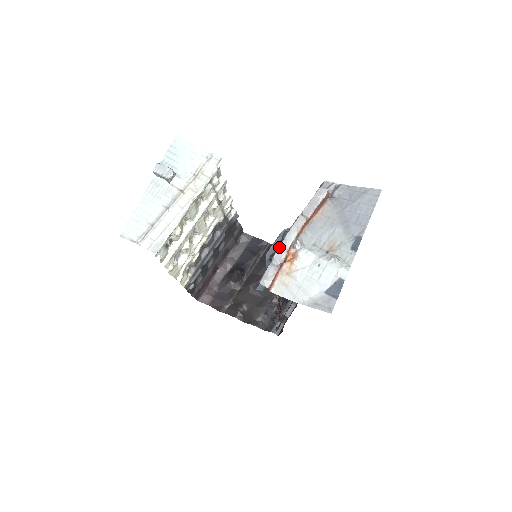
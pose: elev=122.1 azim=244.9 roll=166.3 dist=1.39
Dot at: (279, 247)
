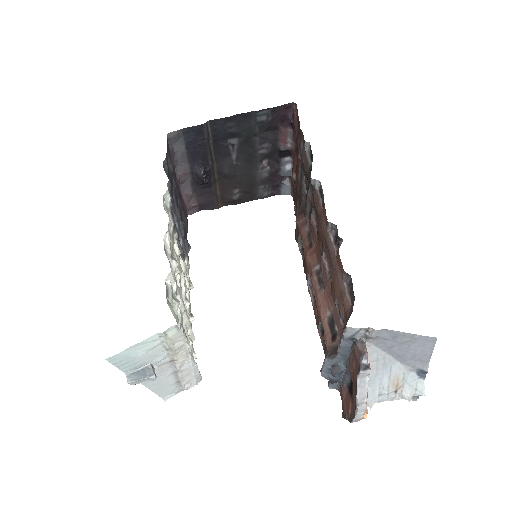
Dot at: occluded
